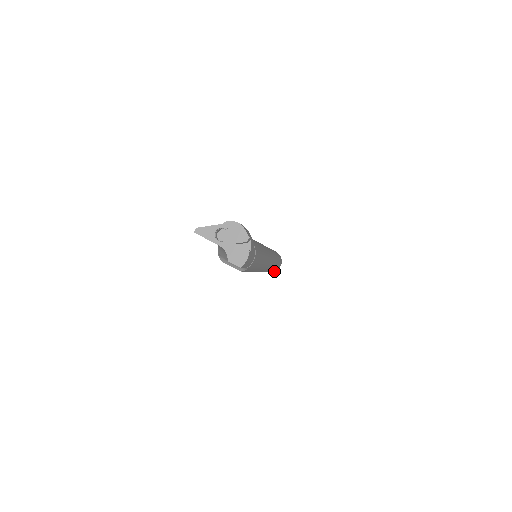
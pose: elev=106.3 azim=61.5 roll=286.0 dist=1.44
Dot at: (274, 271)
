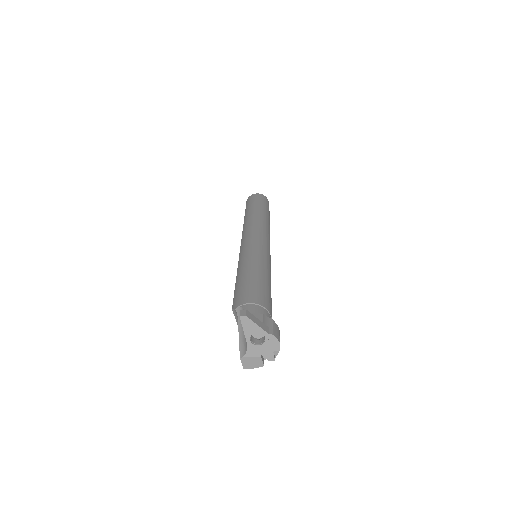
Dot at: occluded
